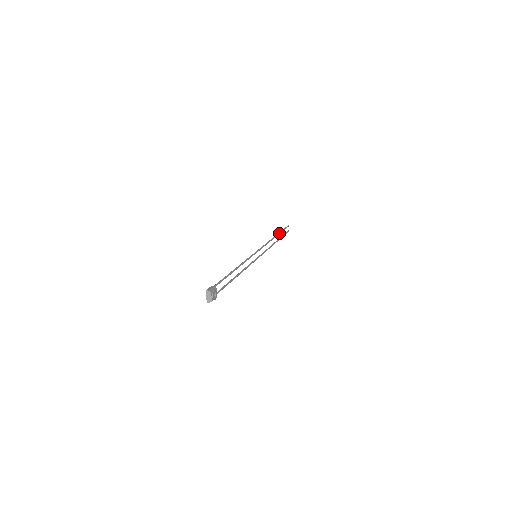
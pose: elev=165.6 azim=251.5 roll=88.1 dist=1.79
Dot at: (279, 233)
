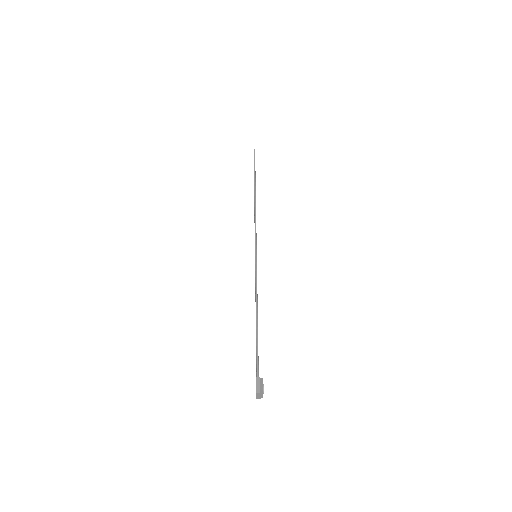
Dot at: (255, 181)
